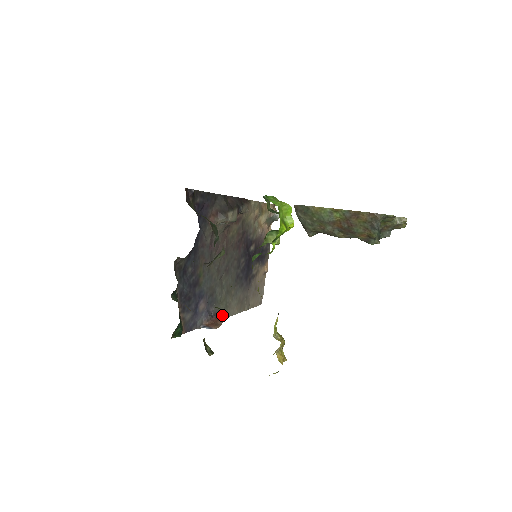
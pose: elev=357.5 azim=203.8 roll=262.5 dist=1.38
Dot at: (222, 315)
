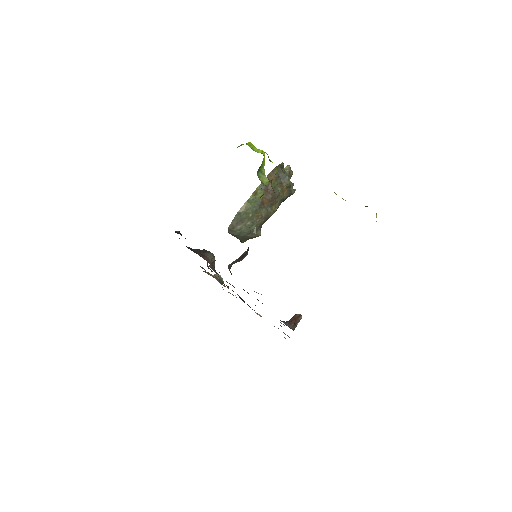
Dot at: occluded
